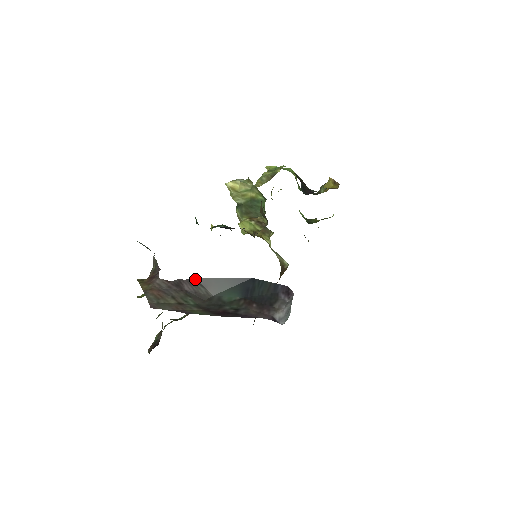
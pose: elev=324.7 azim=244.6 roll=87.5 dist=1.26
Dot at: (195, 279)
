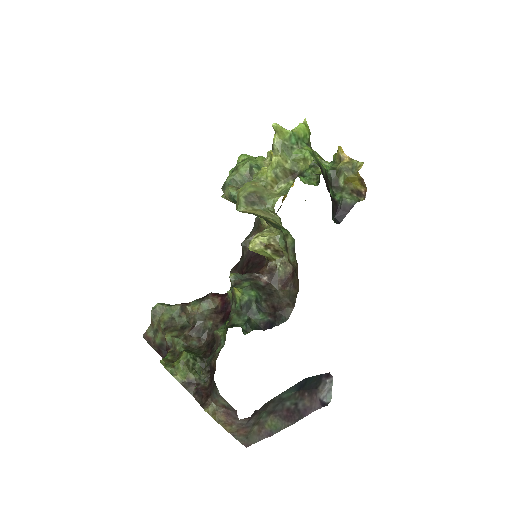
Dot at: (266, 403)
